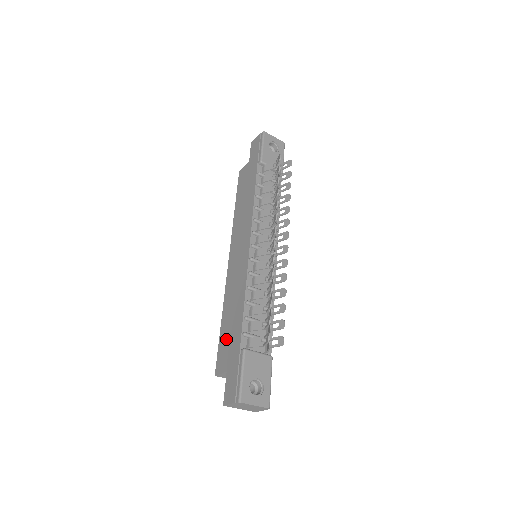
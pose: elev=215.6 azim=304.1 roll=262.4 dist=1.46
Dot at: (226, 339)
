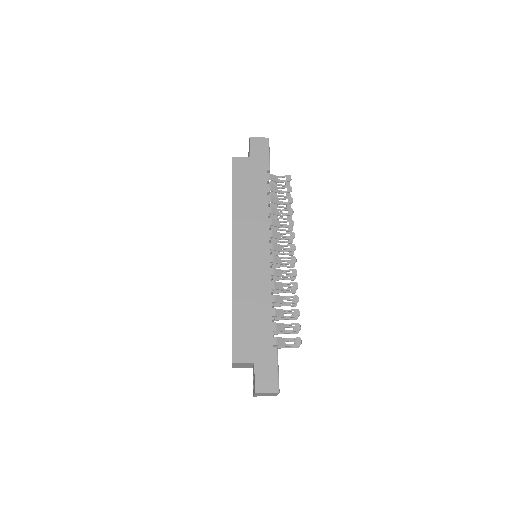
Dot at: (247, 331)
